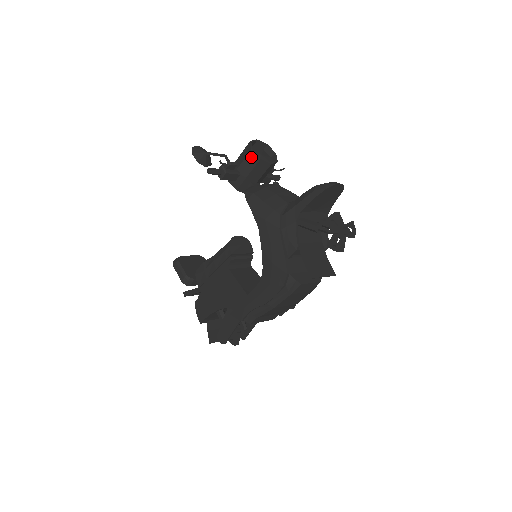
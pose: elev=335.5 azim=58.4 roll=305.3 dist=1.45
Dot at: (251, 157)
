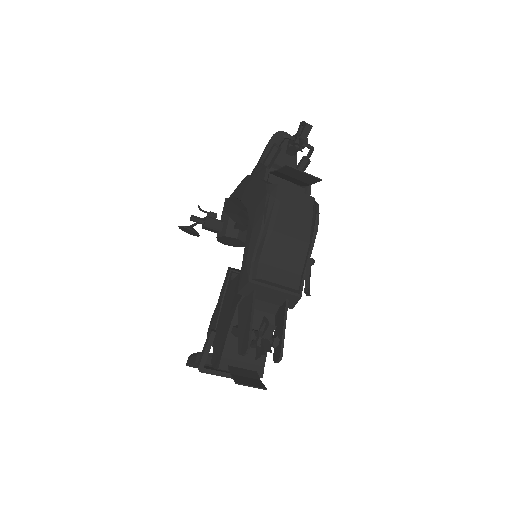
Dot at: occluded
